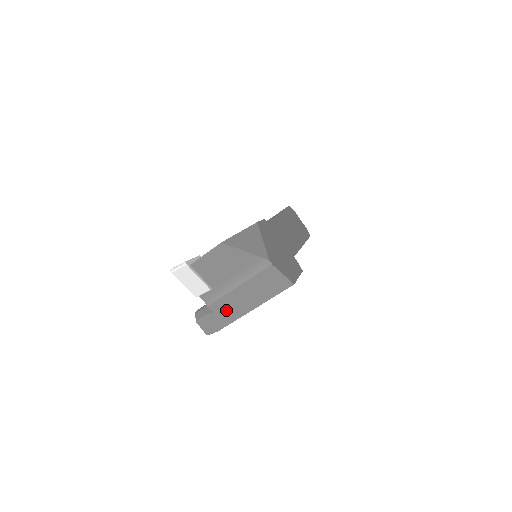
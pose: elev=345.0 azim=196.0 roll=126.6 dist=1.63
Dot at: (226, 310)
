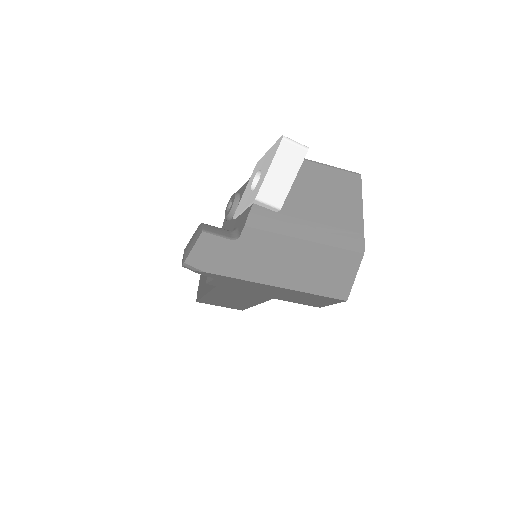
Dot at: (253, 254)
